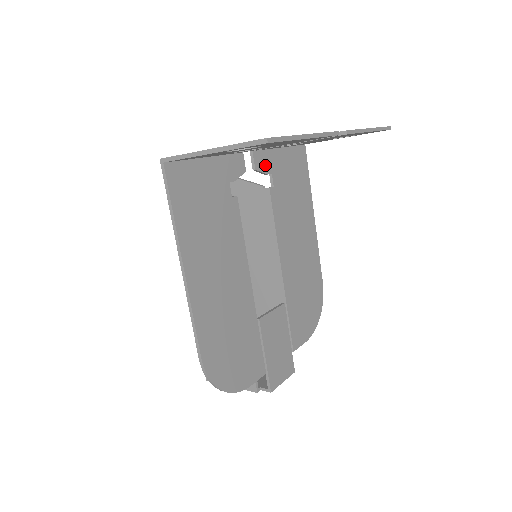
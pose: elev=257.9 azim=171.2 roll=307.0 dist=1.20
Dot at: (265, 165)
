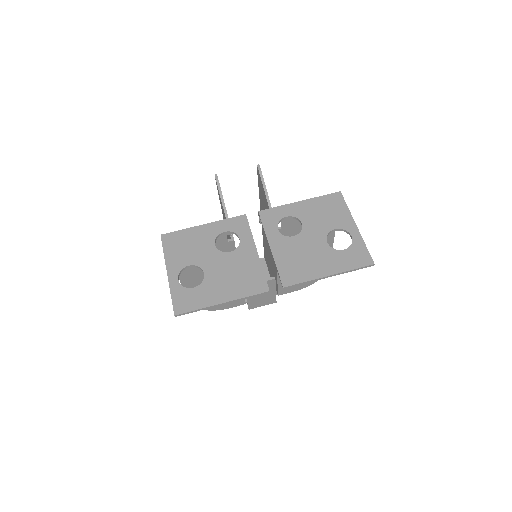
Dot at: occluded
